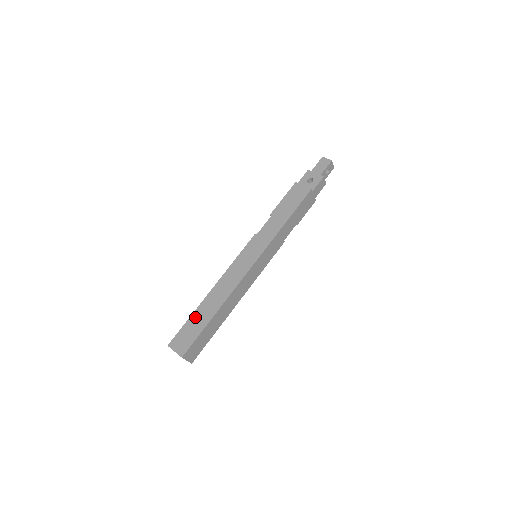
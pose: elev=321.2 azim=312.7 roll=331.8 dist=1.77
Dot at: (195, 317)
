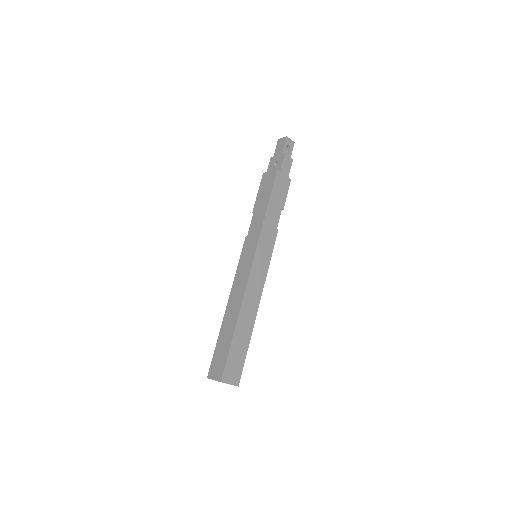
Dot at: (221, 339)
